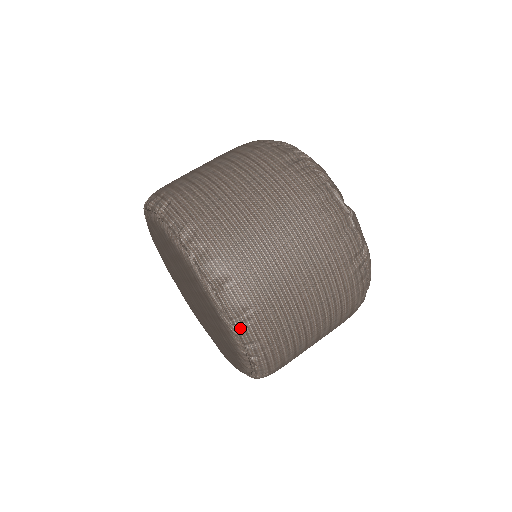
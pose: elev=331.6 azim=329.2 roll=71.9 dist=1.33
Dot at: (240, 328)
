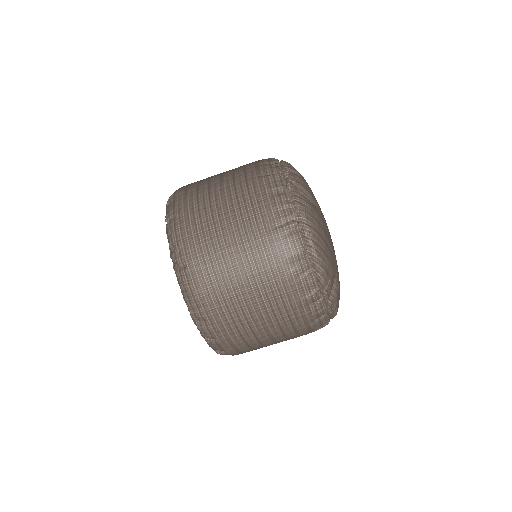
Dot at: (219, 353)
